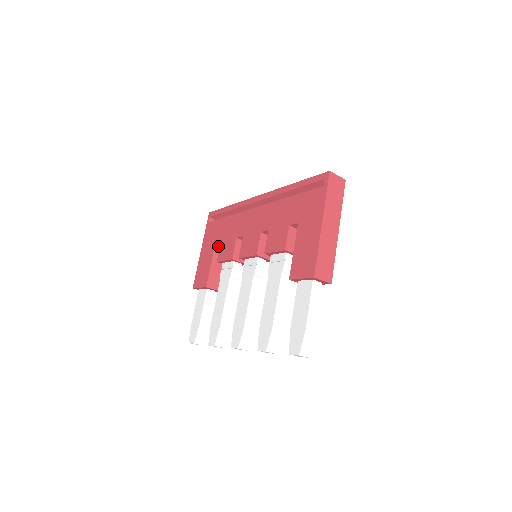
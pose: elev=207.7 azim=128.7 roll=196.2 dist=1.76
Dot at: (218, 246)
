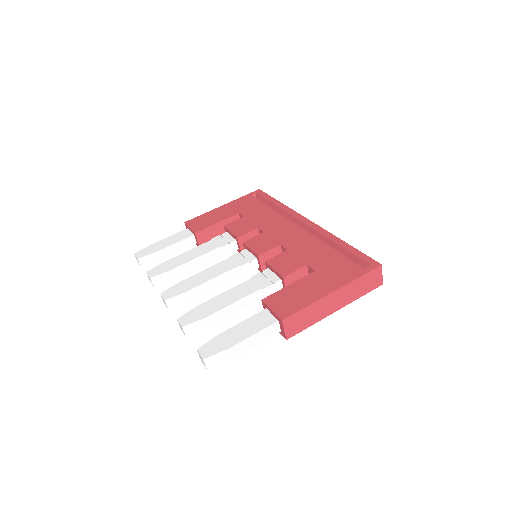
Dot at: (238, 217)
